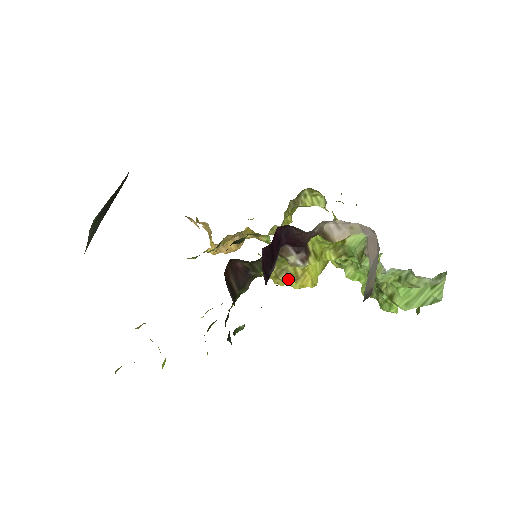
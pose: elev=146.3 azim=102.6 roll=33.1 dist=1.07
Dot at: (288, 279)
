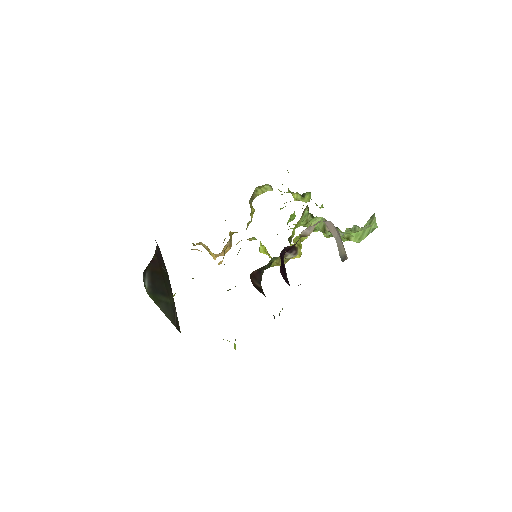
Dot at: (286, 262)
